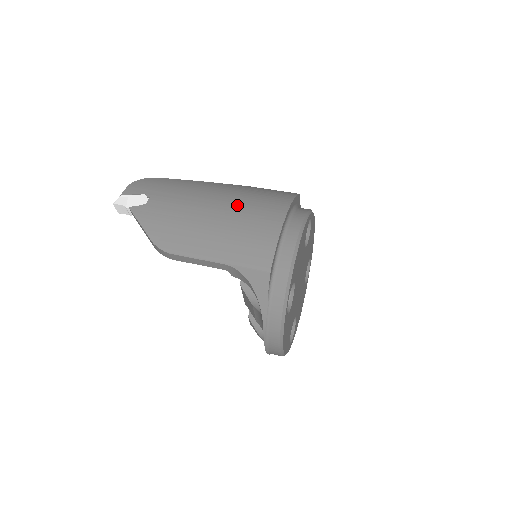
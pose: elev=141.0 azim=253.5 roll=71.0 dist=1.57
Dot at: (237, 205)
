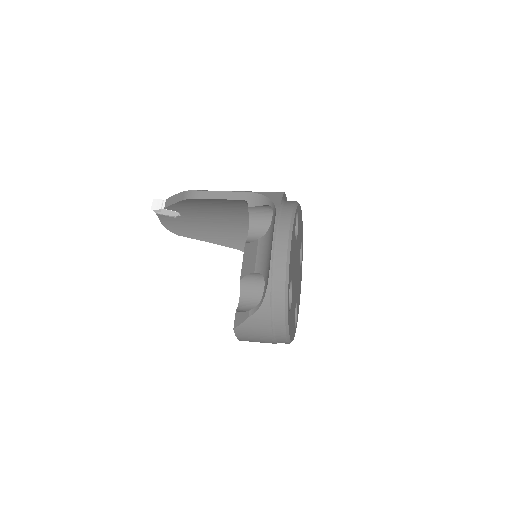
Dot at: occluded
